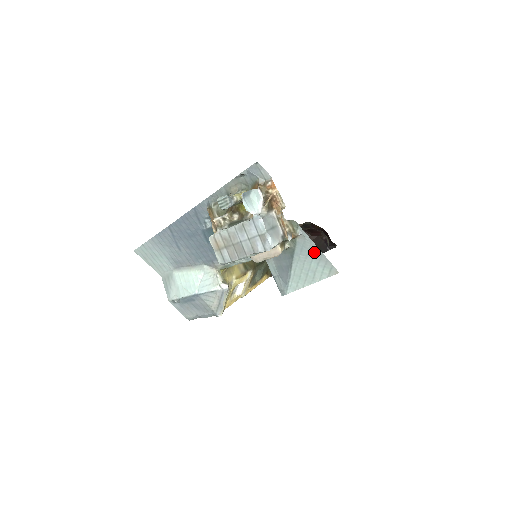
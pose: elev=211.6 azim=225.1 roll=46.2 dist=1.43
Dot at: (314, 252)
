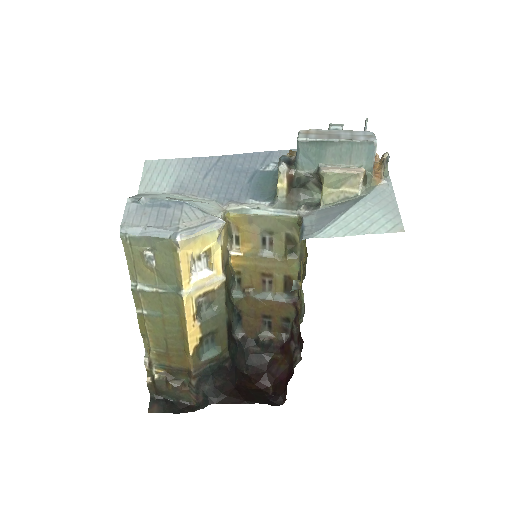
Dot at: (388, 203)
